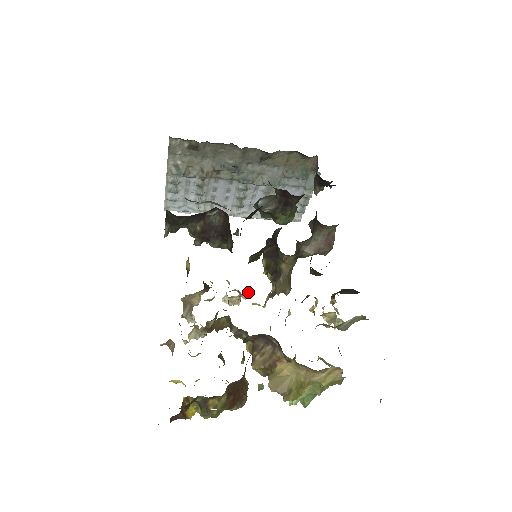
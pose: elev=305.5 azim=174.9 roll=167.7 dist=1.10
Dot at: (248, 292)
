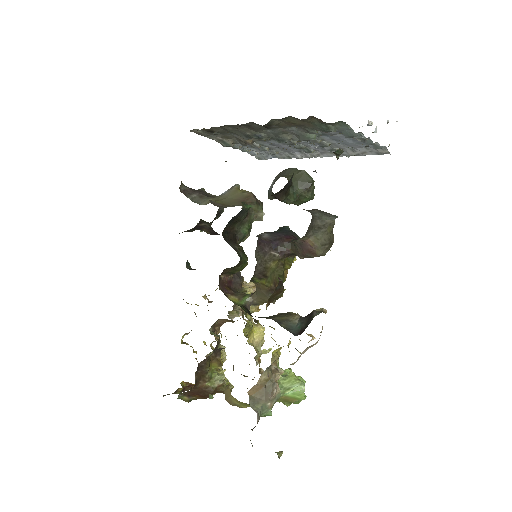
Dot at: (251, 292)
